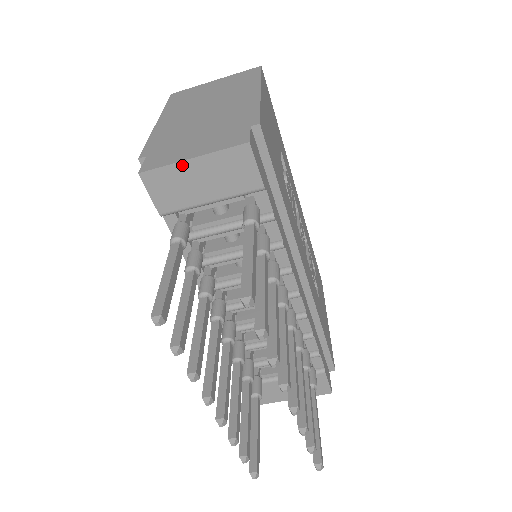
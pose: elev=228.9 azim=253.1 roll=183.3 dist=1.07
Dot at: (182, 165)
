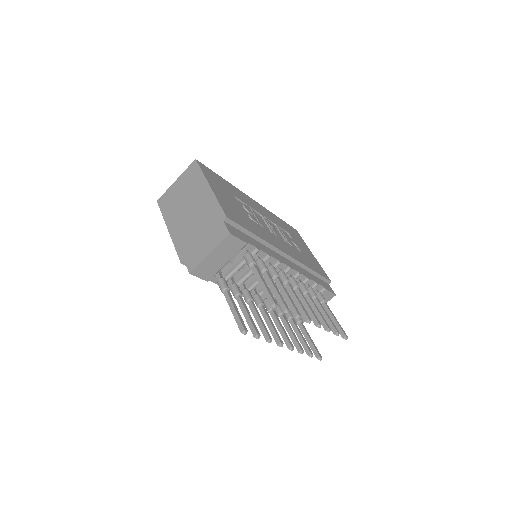
Dot at: (206, 259)
